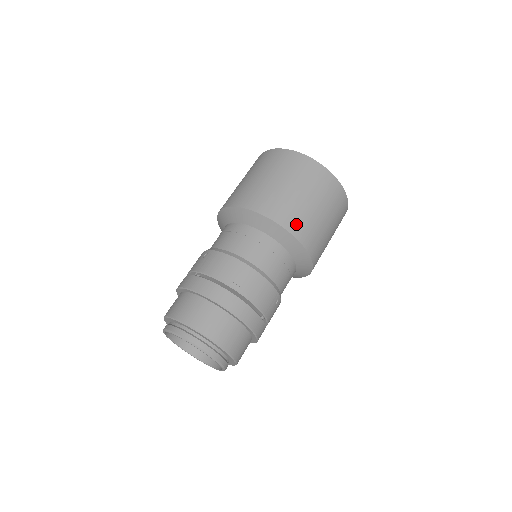
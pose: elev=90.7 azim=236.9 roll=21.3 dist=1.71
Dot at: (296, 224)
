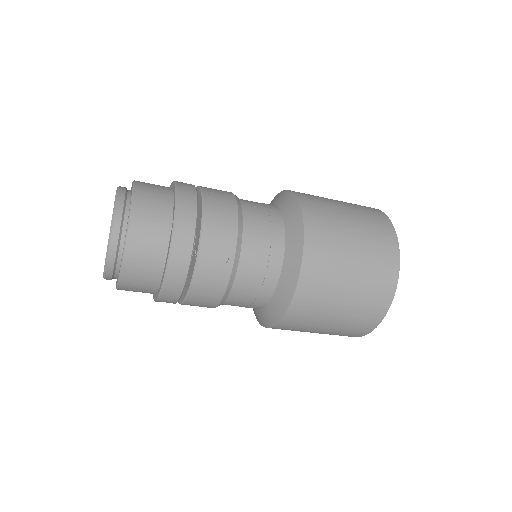
Dot at: (316, 218)
